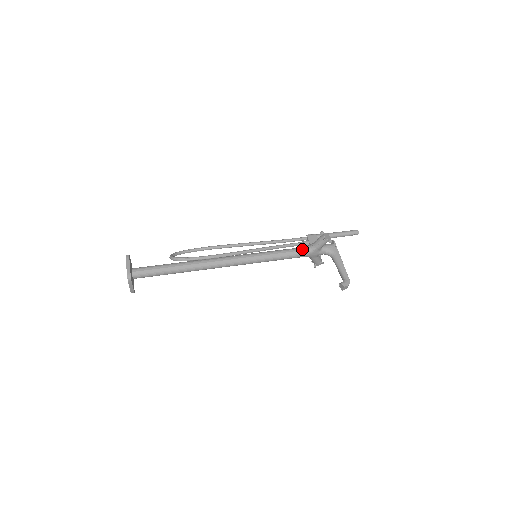
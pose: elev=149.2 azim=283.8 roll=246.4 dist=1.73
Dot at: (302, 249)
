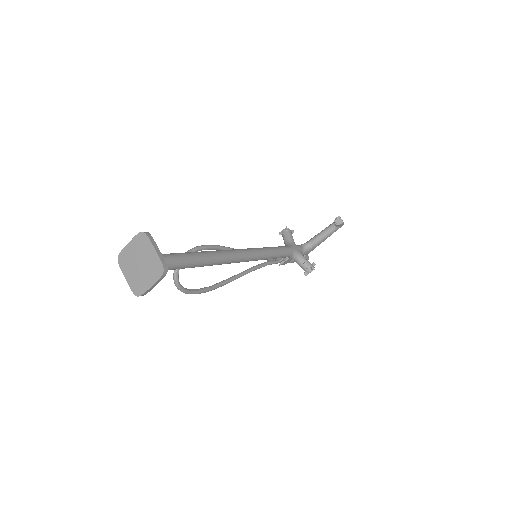
Dot at: occluded
